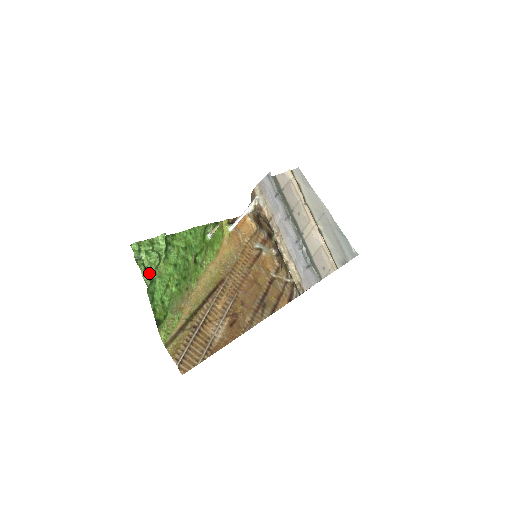
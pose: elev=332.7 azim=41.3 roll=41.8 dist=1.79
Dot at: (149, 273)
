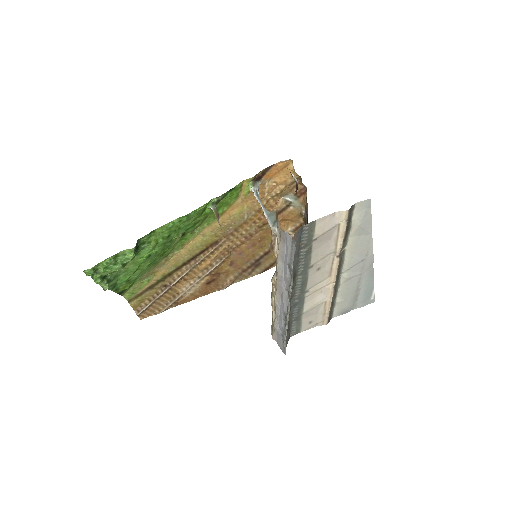
Dot at: (109, 277)
